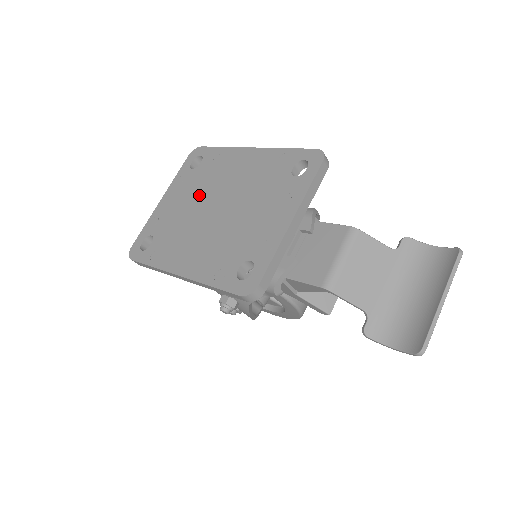
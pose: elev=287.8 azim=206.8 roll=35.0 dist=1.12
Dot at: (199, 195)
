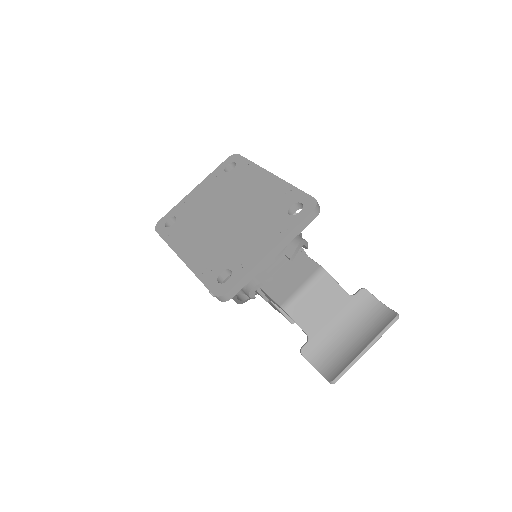
Dot at: (220, 198)
